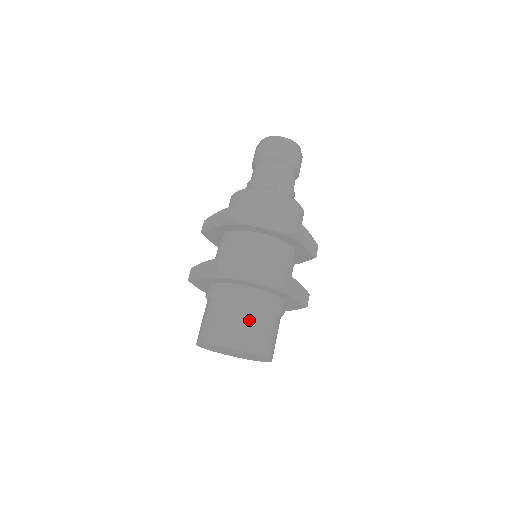
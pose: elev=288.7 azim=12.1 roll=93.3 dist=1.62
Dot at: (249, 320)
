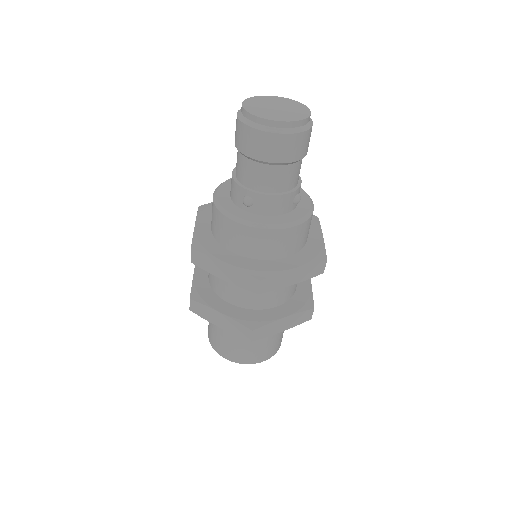
Dot at: (234, 342)
